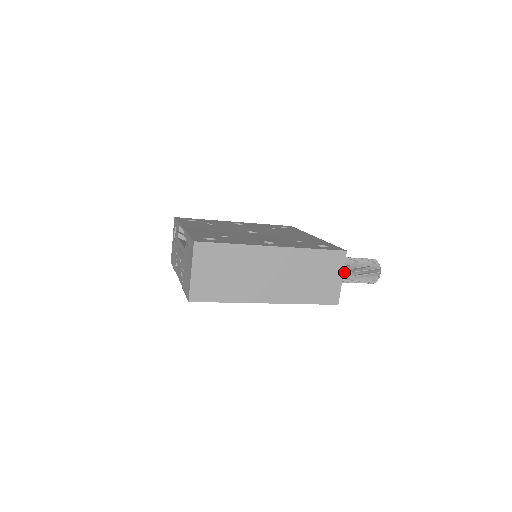
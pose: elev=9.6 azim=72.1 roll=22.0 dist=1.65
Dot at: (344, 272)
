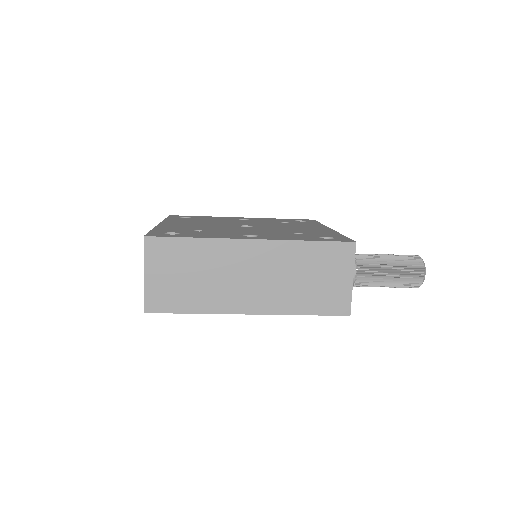
Dot at: (372, 273)
